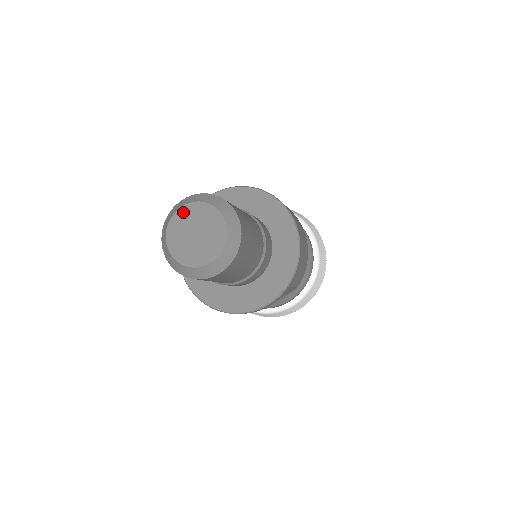
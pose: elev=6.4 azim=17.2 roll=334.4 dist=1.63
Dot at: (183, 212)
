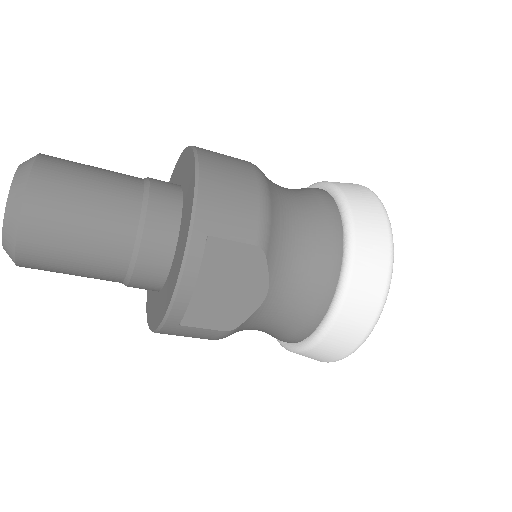
Dot at: occluded
